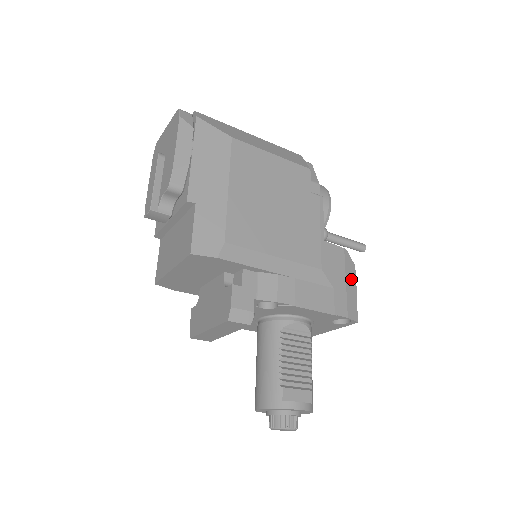
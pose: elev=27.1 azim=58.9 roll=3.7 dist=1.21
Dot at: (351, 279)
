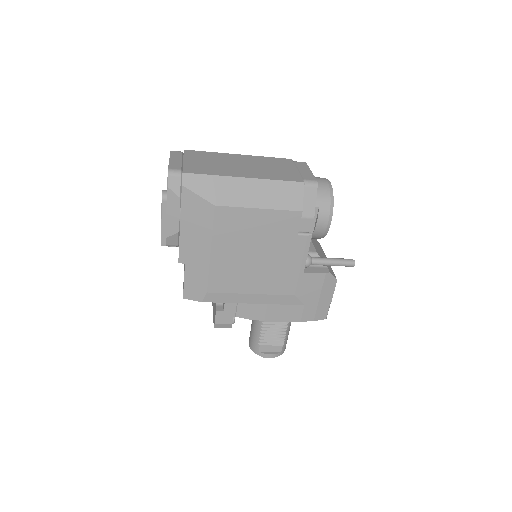
Dot at: (328, 293)
